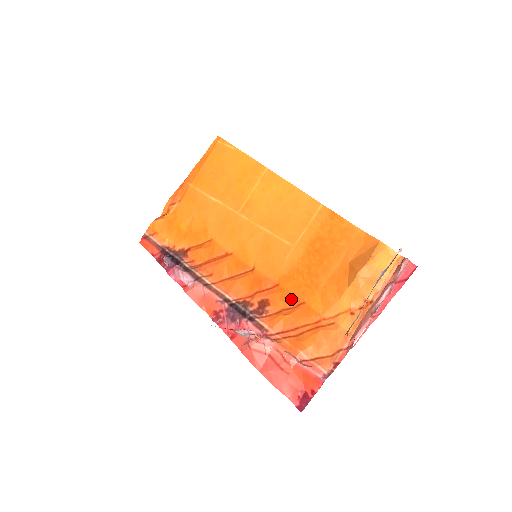
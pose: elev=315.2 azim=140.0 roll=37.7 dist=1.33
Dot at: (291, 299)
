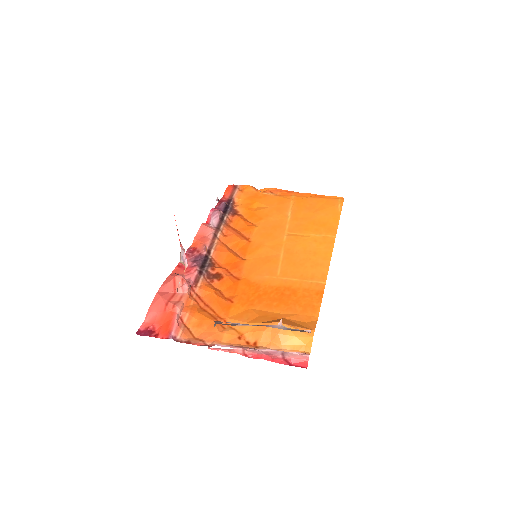
Dot at: (231, 292)
